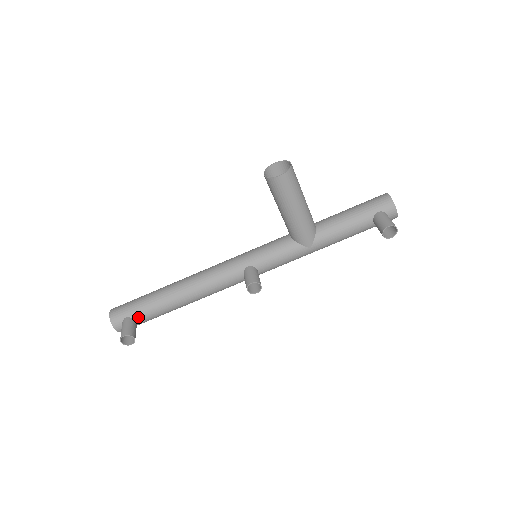
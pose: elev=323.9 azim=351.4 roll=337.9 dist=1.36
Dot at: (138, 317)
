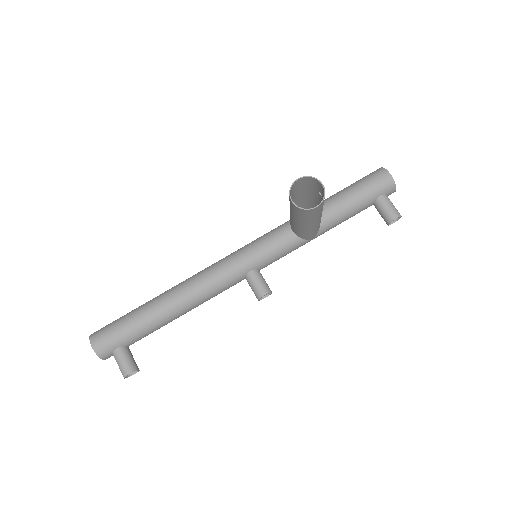
Dot at: (130, 343)
